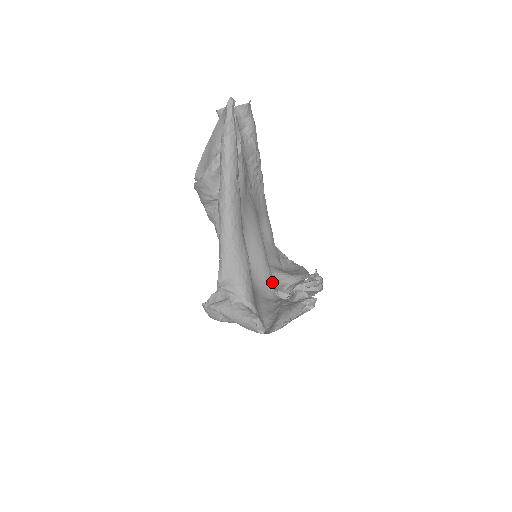
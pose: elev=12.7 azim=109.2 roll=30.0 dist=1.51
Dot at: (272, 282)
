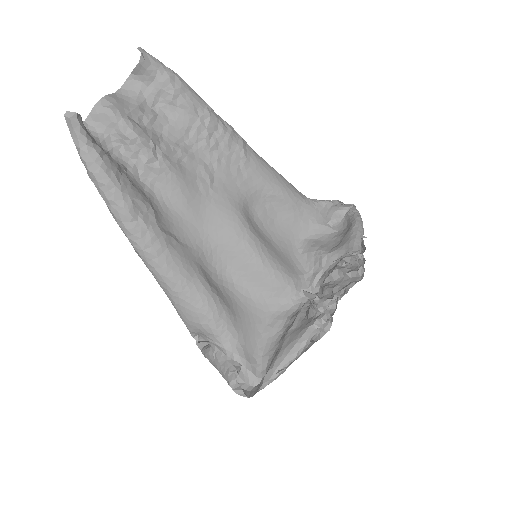
Dot at: (287, 285)
